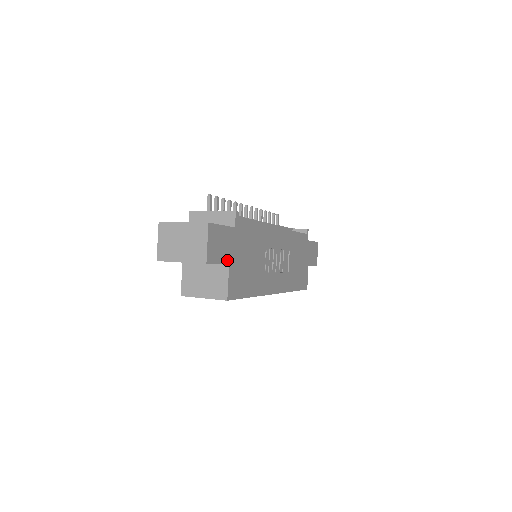
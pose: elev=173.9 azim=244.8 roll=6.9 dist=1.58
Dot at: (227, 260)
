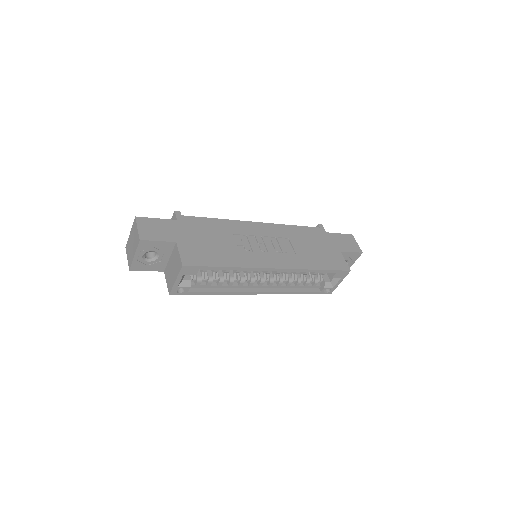
Dot at: (172, 239)
